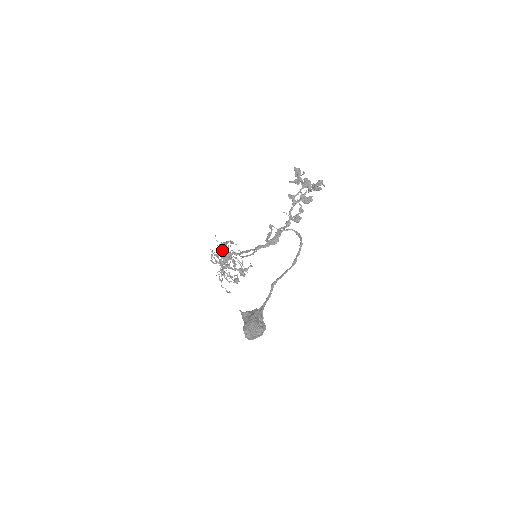
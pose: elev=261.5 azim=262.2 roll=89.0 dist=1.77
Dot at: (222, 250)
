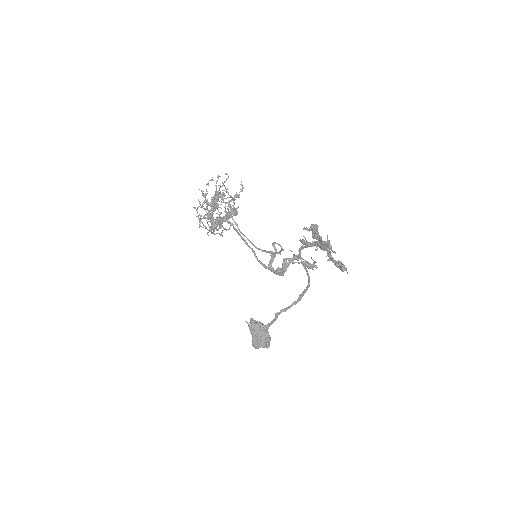
Dot at: occluded
